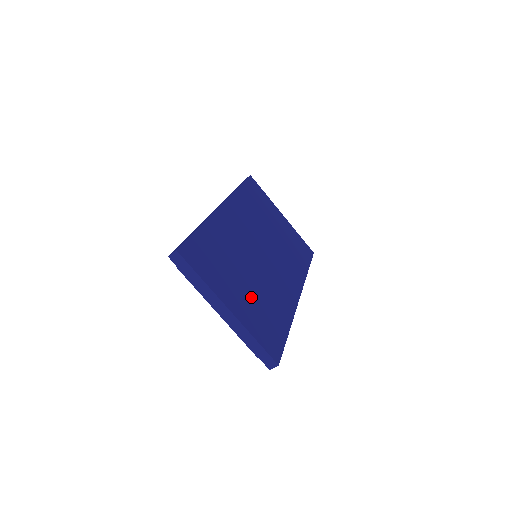
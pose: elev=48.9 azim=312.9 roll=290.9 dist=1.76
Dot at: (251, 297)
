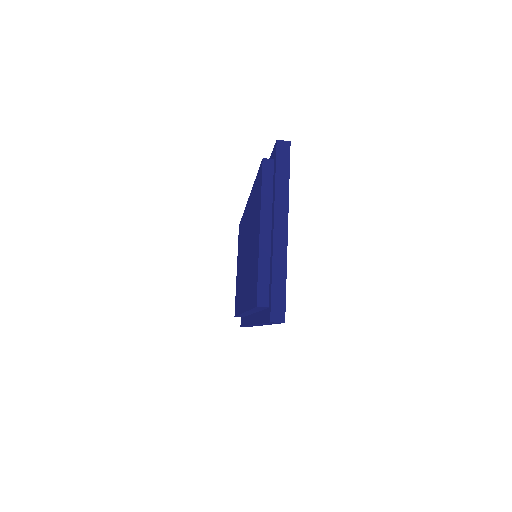
Dot at: occluded
